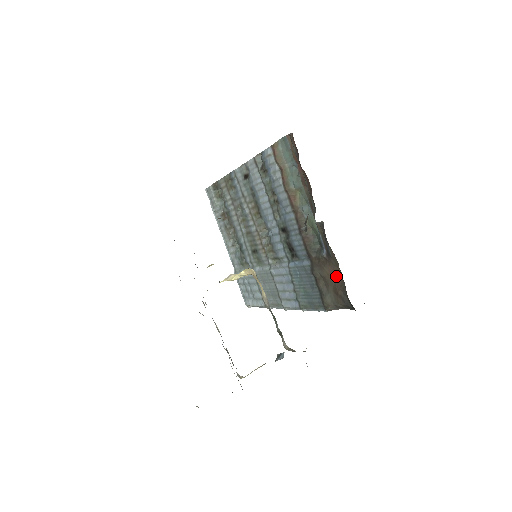
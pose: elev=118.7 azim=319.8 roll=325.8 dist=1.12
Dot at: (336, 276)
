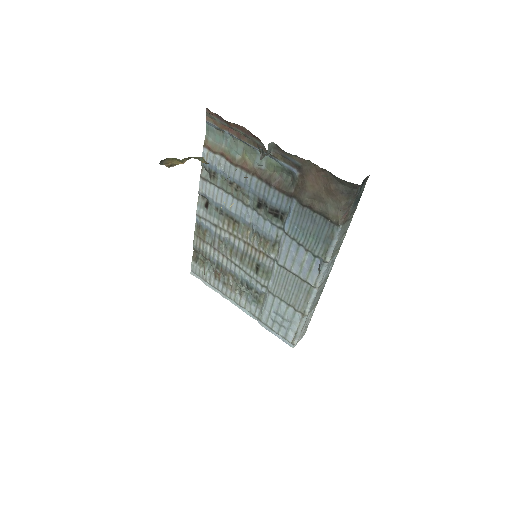
Dot at: (318, 177)
